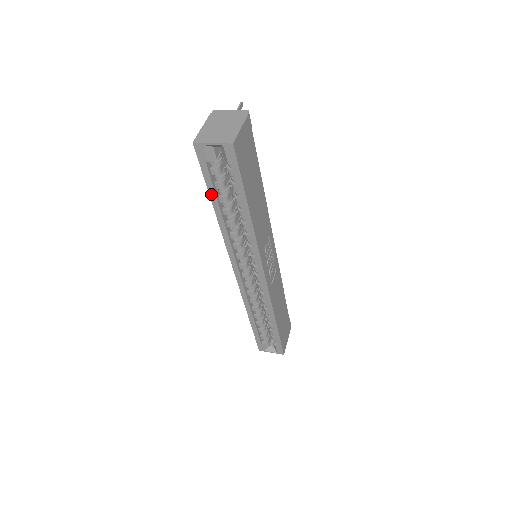
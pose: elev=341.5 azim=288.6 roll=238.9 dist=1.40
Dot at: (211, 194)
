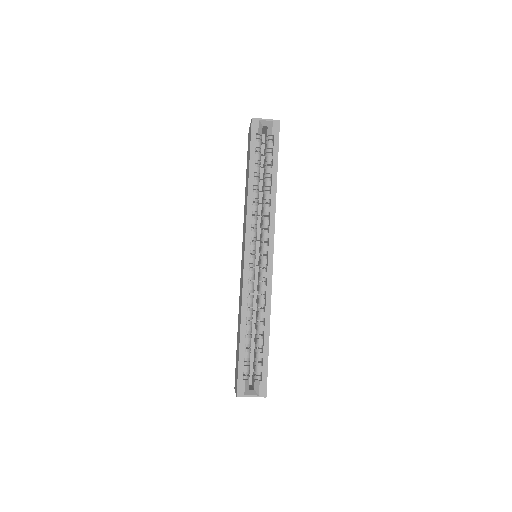
Dot at: (251, 161)
